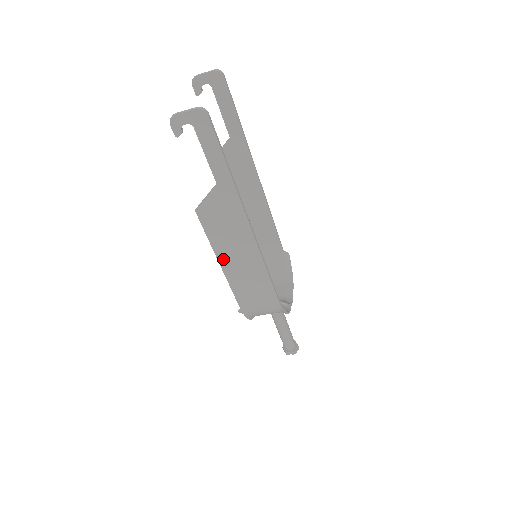
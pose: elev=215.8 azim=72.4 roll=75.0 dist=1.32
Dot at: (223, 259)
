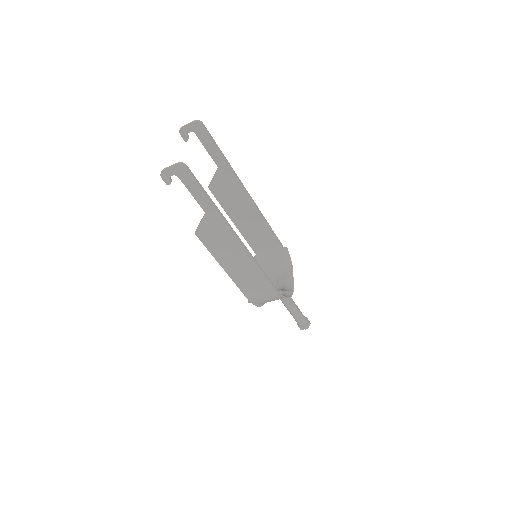
Dot at: (225, 265)
